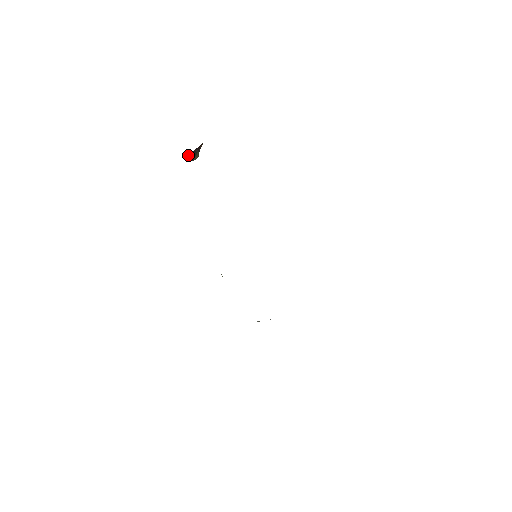
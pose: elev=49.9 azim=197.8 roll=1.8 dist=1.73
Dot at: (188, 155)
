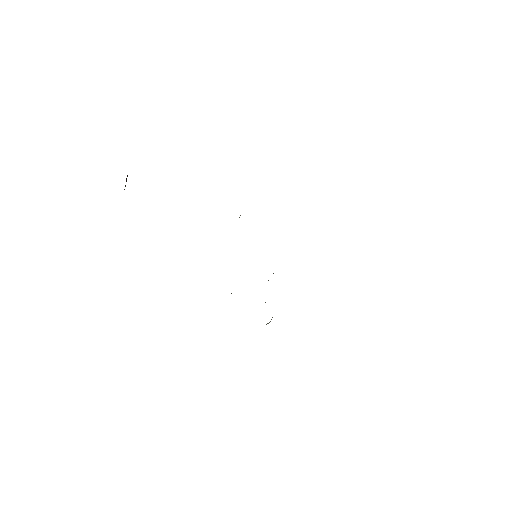
Dot at: (124, 189)
